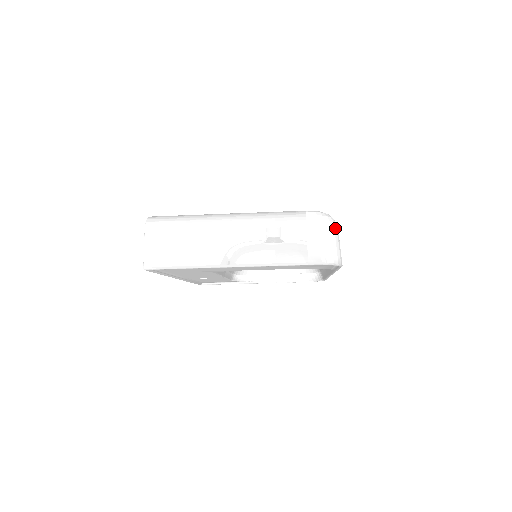
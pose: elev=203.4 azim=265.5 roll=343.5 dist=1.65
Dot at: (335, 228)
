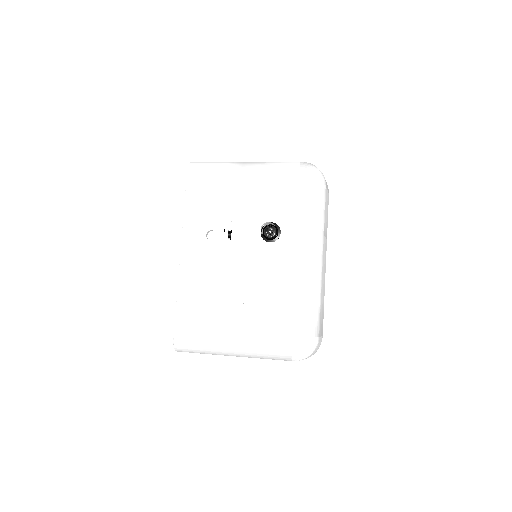
Dot at: (315, 349)
